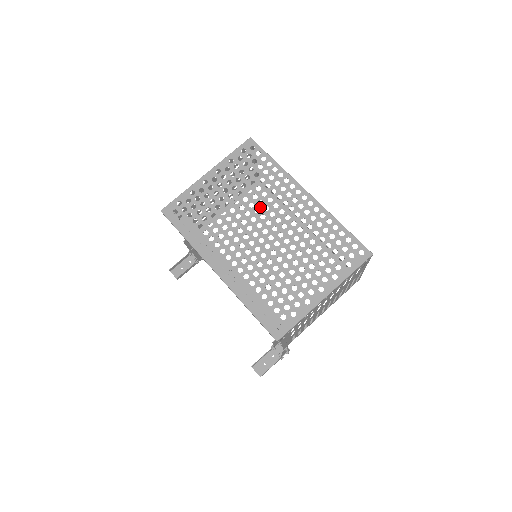
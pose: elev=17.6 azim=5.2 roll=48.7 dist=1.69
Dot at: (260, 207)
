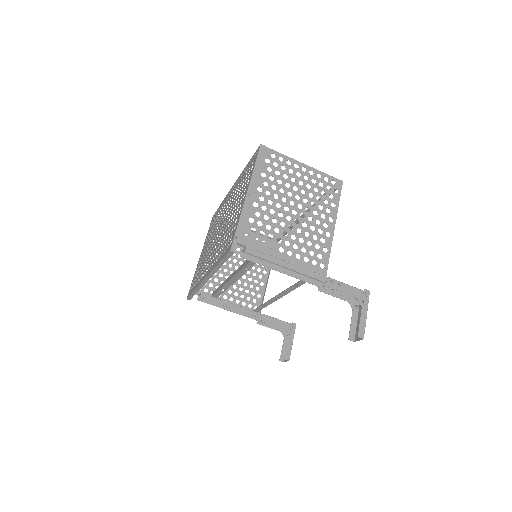
Dot at: (218, 225)
